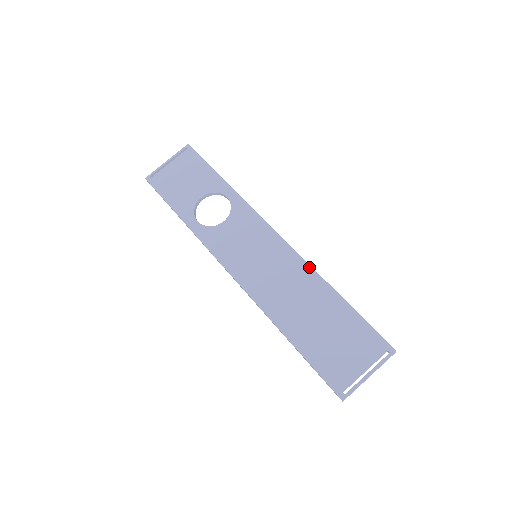
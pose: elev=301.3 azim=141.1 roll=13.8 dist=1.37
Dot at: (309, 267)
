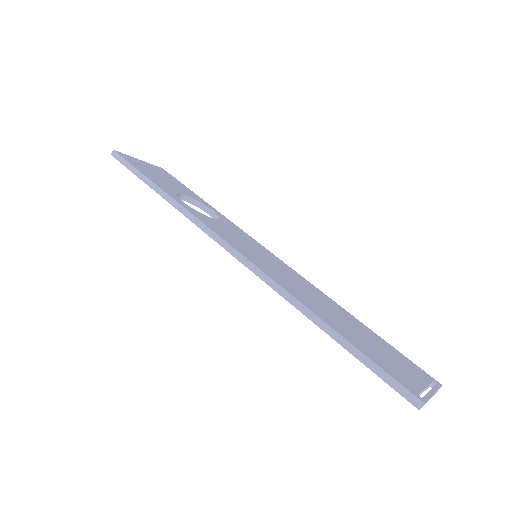
Dot at: (318, 289)
